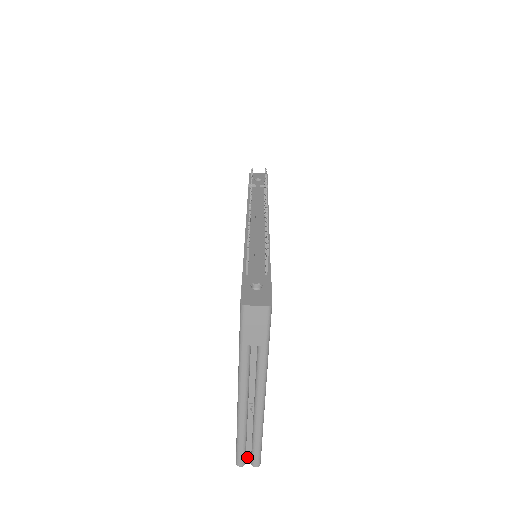
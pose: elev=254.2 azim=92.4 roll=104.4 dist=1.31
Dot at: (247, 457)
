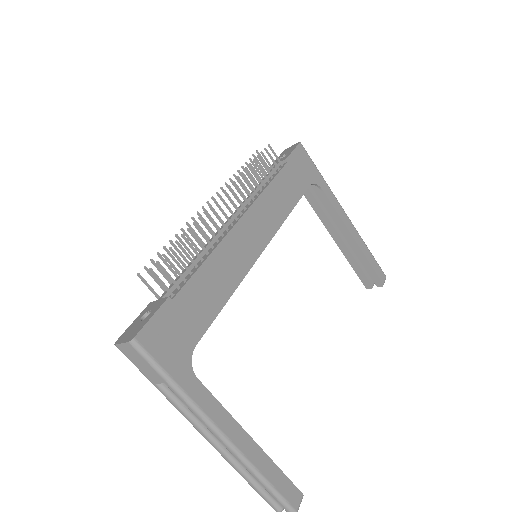
Dot at: occluded
